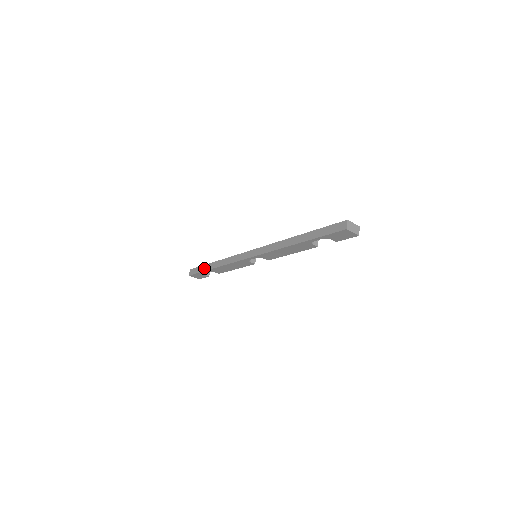
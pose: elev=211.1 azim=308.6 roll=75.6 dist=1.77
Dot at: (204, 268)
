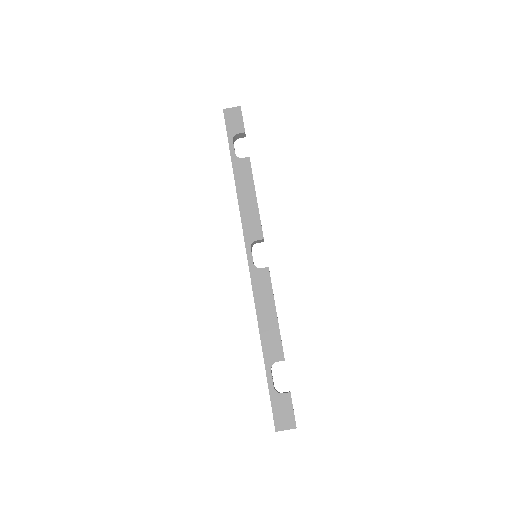
Dot at: occluded
